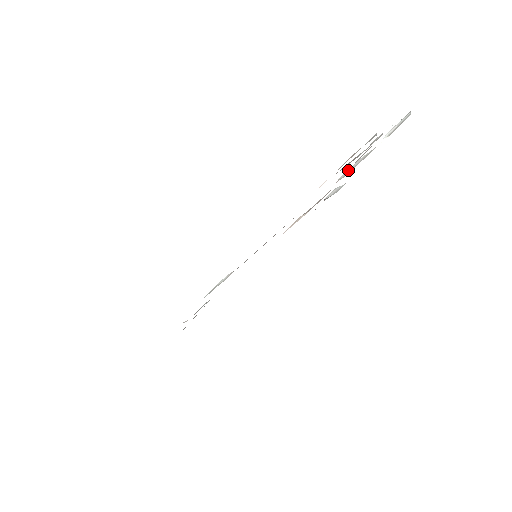
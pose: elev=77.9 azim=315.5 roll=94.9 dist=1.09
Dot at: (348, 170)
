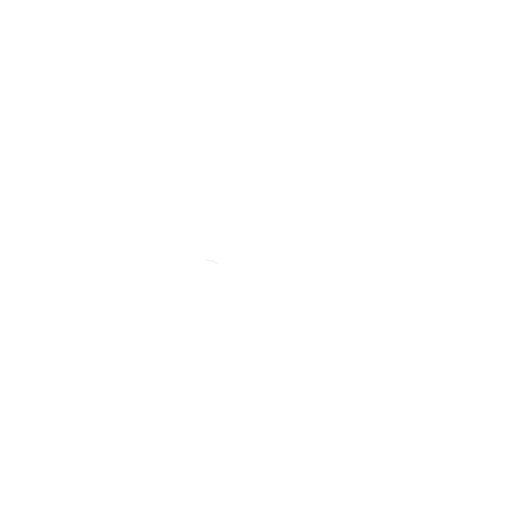
Dot at: occluded
